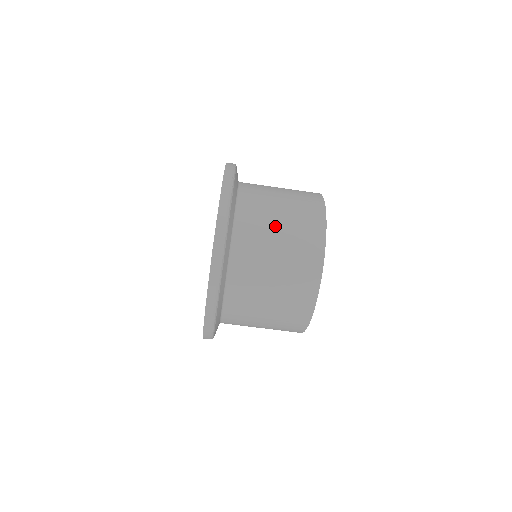
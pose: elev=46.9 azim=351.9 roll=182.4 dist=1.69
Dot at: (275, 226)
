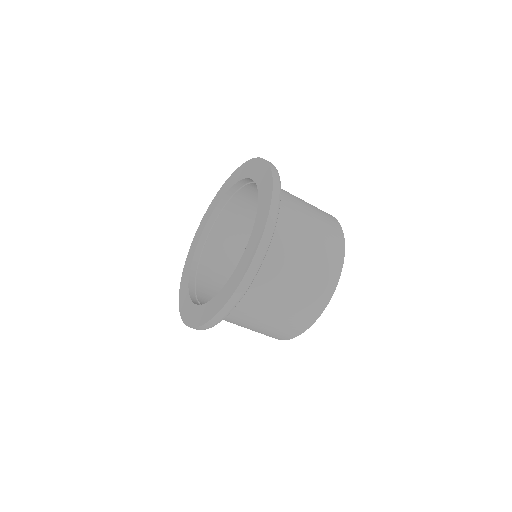
Dot at: (307, 222)
